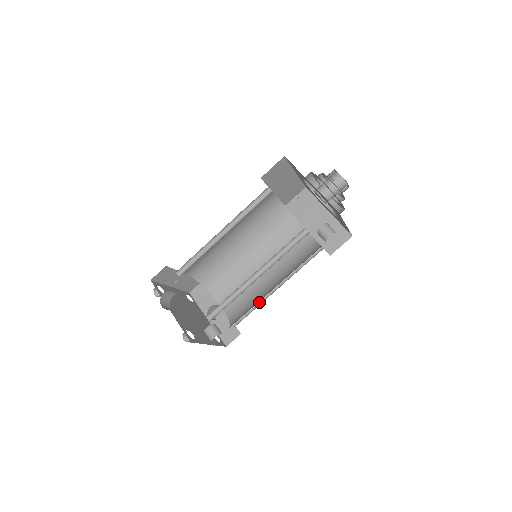
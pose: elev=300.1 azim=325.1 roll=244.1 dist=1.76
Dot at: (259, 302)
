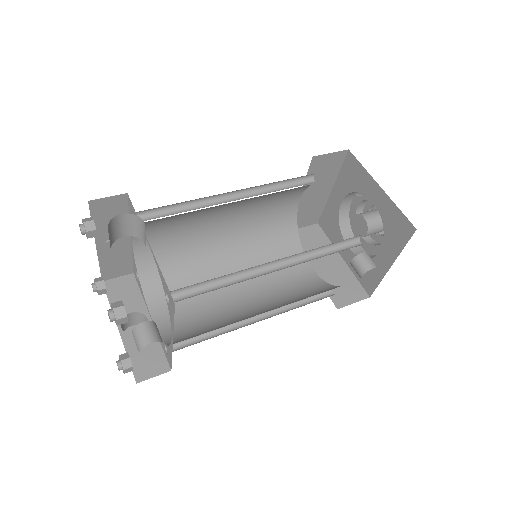
Dot at: (222, 330)
